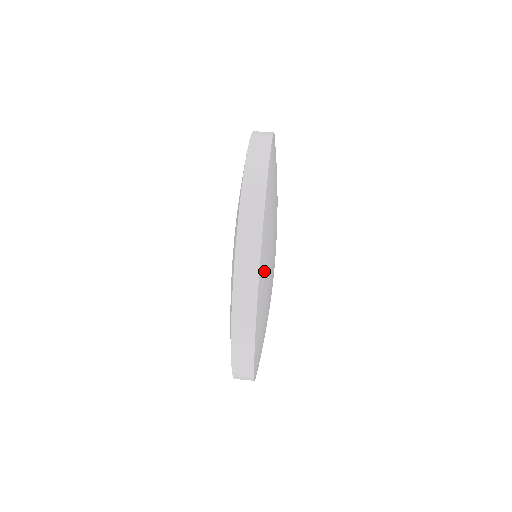
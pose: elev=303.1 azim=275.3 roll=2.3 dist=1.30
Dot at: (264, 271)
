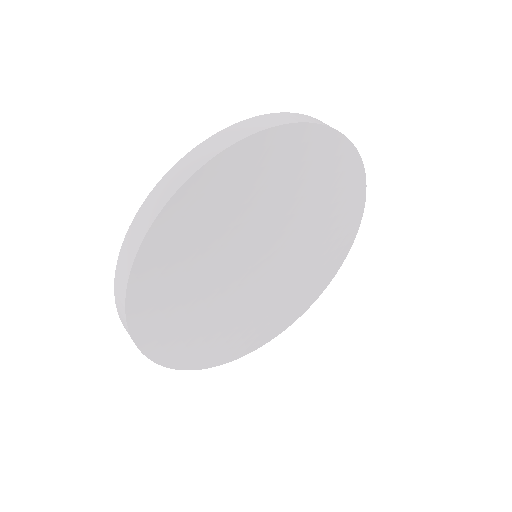
Dot at: (166, 256)
